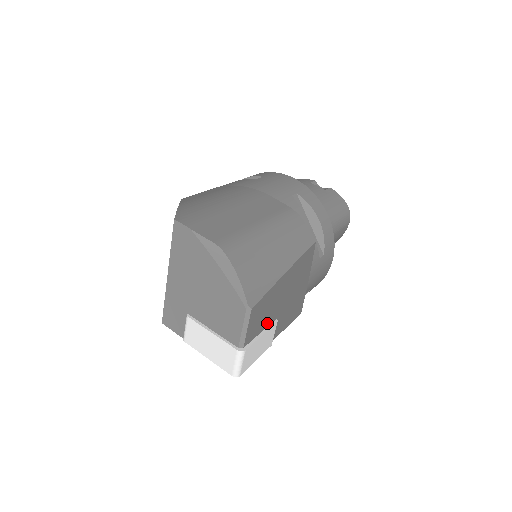
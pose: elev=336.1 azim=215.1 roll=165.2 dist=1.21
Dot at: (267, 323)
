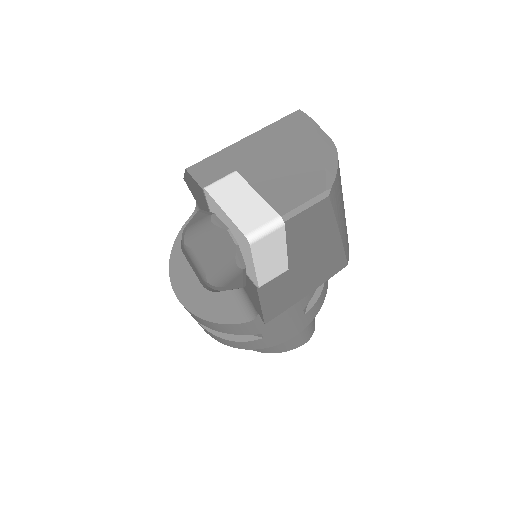
Dot at: (290, 252)
